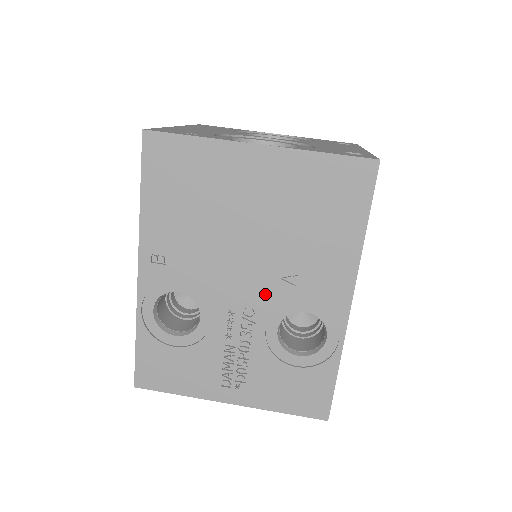
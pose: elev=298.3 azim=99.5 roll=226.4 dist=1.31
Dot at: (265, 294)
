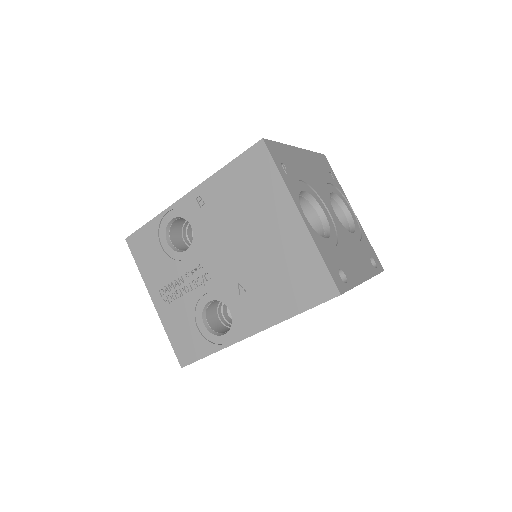
Dot at: (223, 279)
